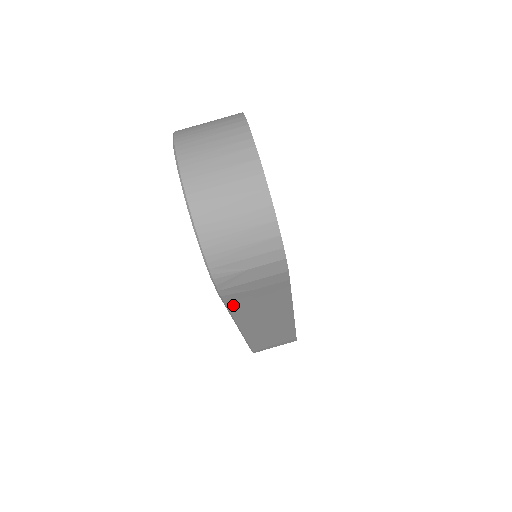
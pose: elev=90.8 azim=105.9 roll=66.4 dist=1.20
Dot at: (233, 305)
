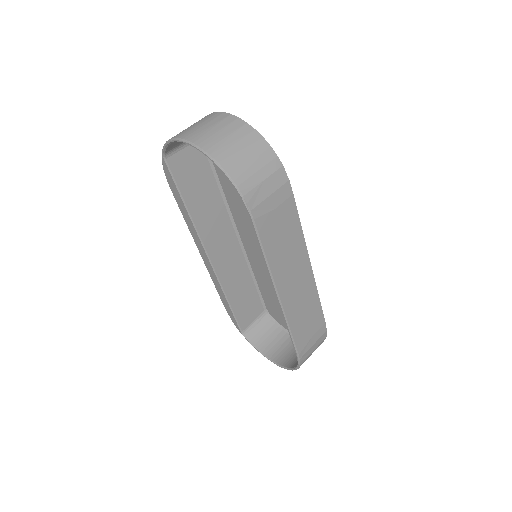
Dot at: (265, 239)
